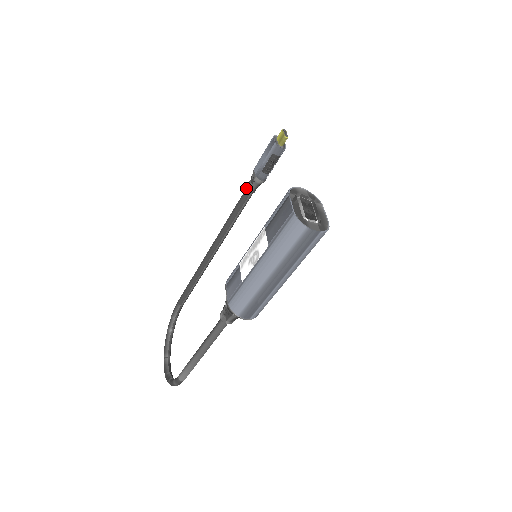
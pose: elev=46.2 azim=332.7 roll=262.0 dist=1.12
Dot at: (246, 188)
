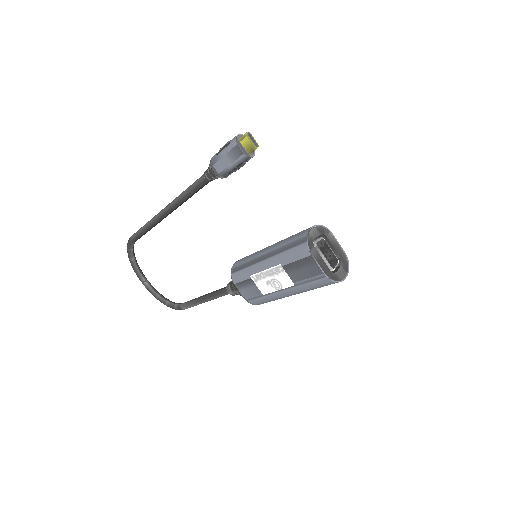
Dot at: (205, 179)
